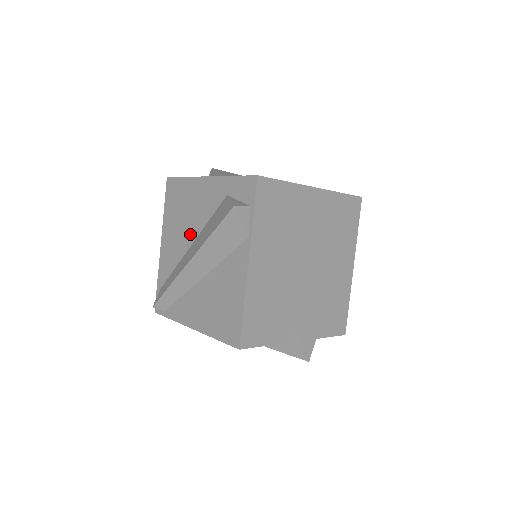
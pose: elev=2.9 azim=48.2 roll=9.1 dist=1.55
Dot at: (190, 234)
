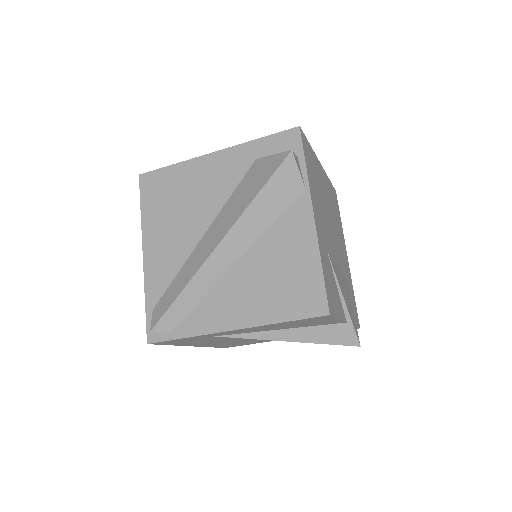
Dot at: (200, 221)
